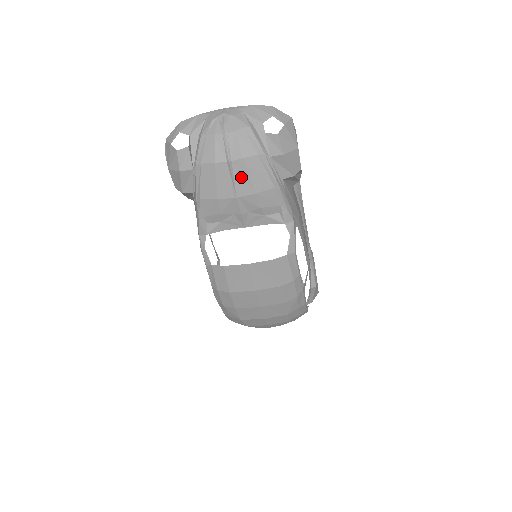
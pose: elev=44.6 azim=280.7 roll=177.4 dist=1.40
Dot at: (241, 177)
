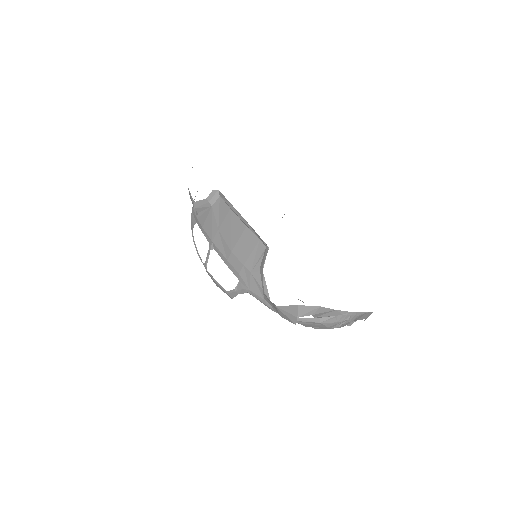
Dot at: occluded
